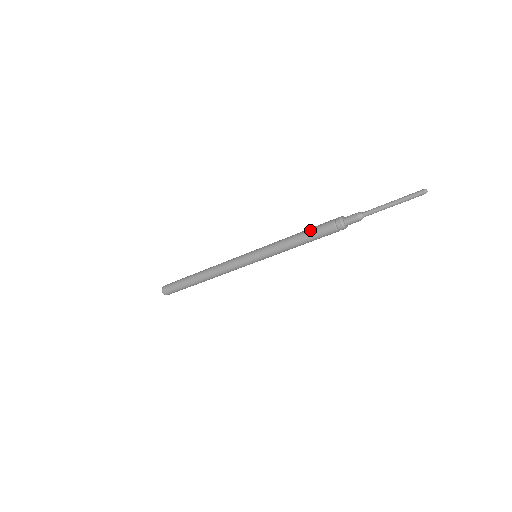
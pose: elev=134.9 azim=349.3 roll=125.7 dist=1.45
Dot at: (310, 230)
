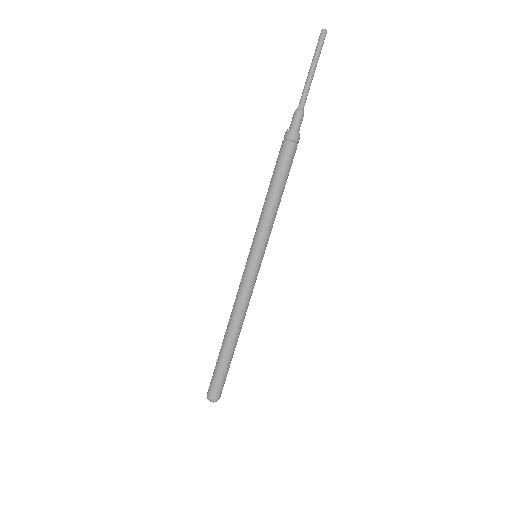
Dot at: (273, 172)
